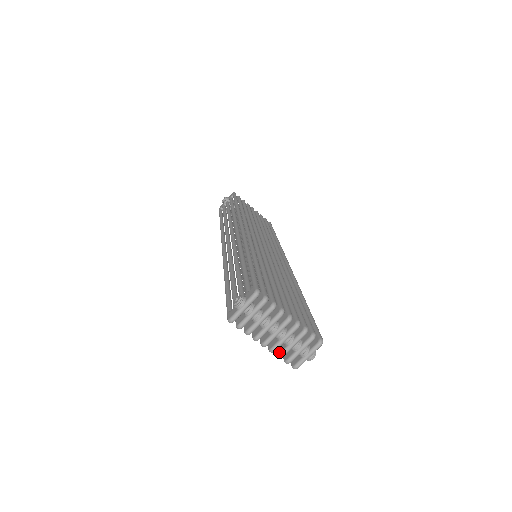
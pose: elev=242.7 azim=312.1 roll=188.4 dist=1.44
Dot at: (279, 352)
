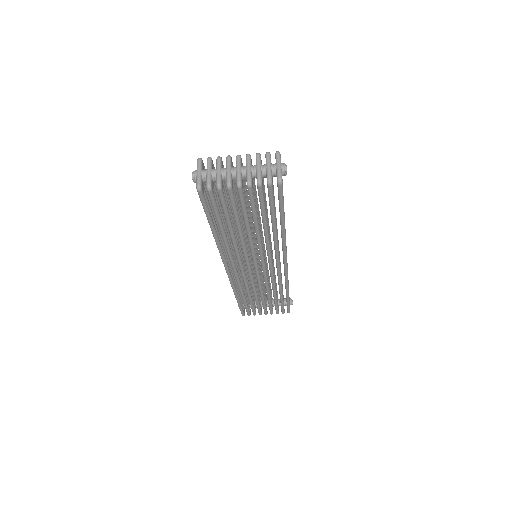
Dot at: occluded
